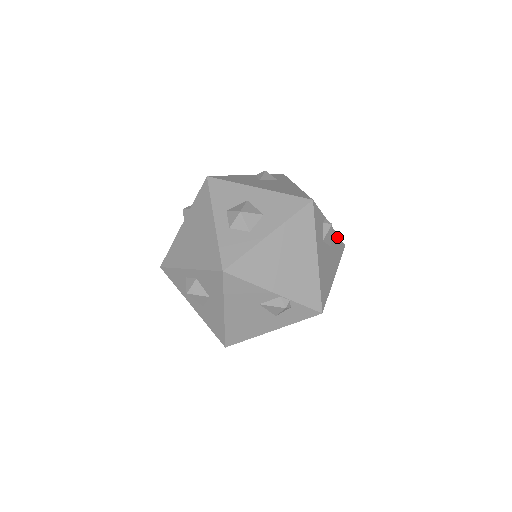
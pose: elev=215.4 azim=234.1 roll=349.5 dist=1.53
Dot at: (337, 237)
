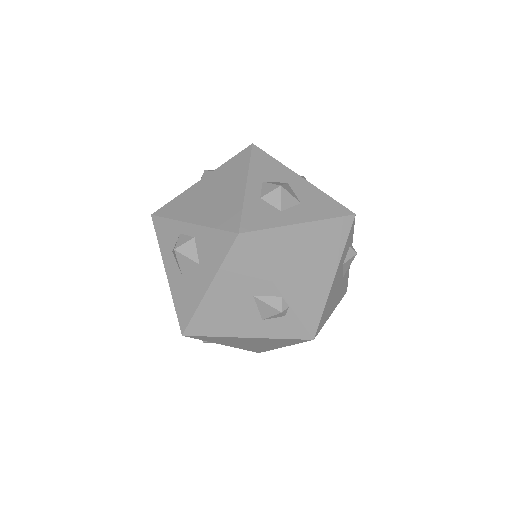
Dot at: (348, 275)
